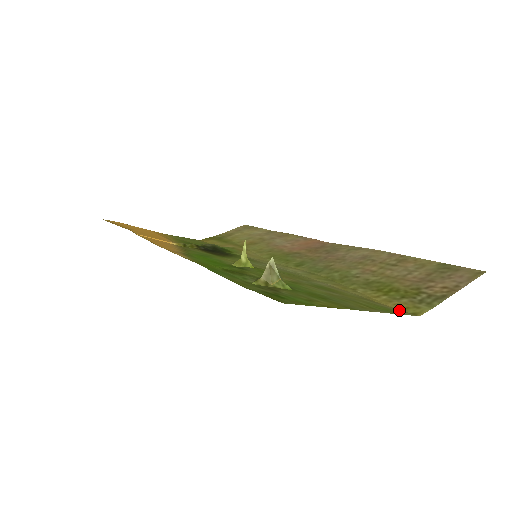
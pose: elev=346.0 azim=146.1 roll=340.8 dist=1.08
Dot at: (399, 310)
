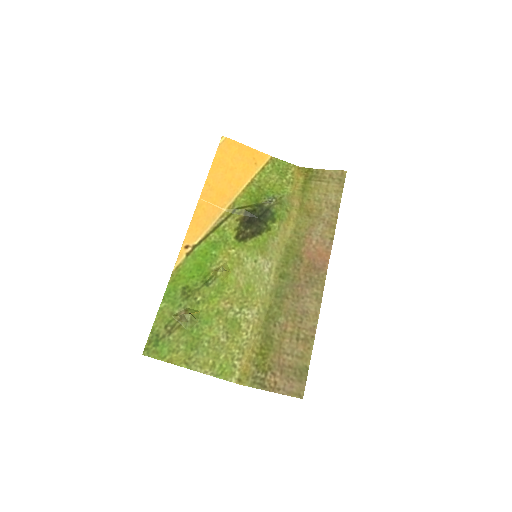
Dot at: (239, 372)
